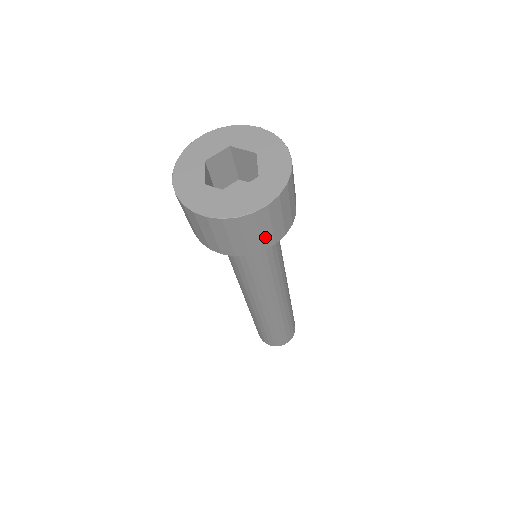
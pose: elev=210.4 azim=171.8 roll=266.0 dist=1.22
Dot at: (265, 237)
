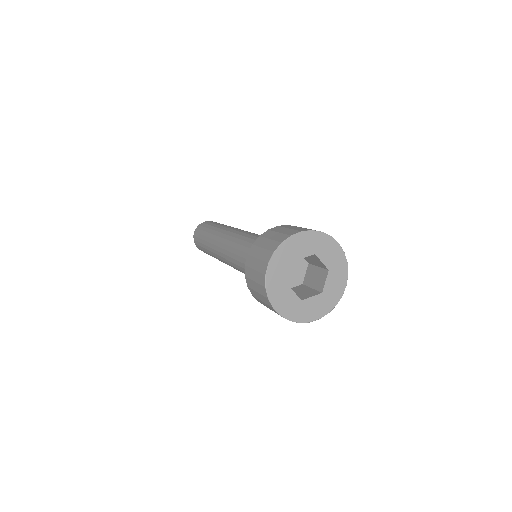
Dot at: occluded
